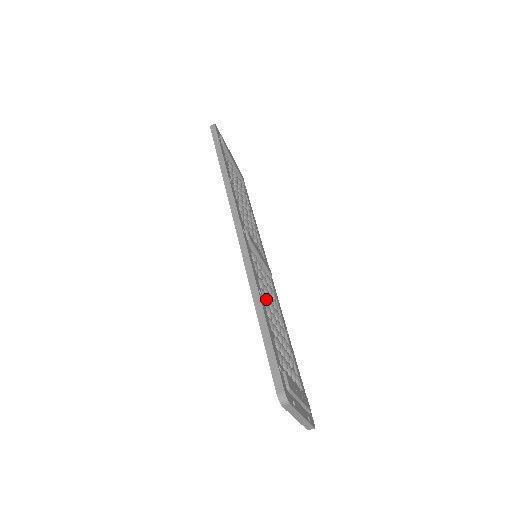
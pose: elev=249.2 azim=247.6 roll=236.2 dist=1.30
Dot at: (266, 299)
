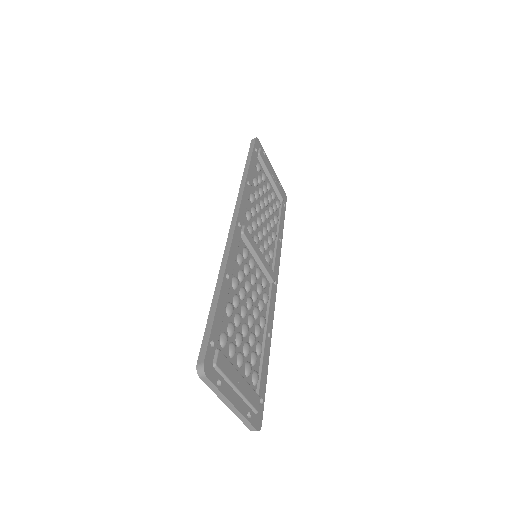
Dot at: (241, 290)
